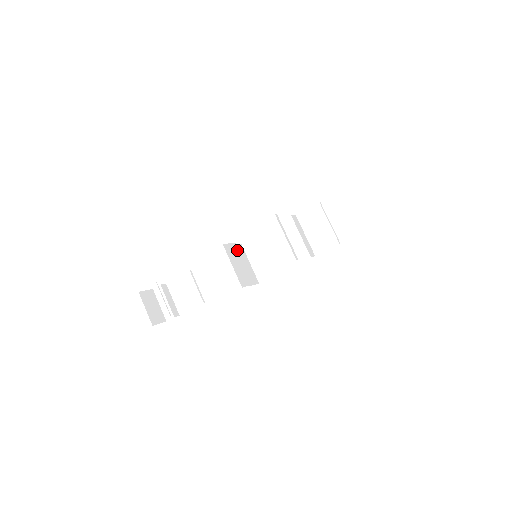
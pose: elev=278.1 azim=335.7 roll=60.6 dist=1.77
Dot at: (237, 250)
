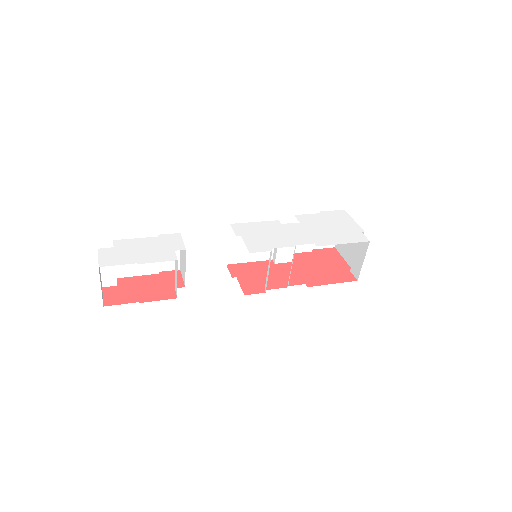
Dot at: occluded
